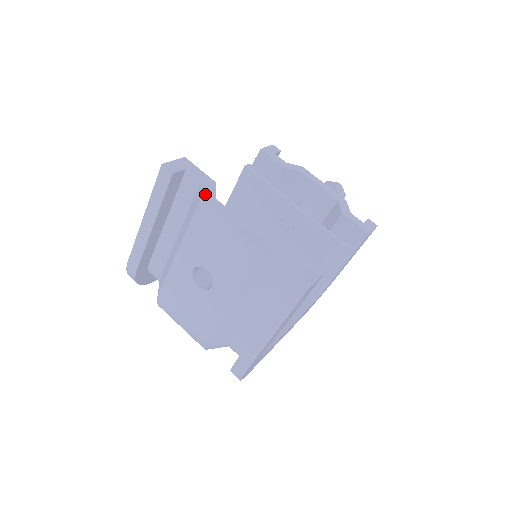
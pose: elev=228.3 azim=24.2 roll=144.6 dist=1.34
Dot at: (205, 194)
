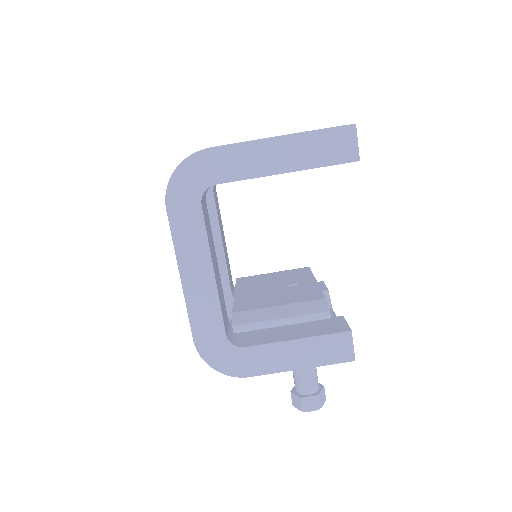
Dot at: occluded
